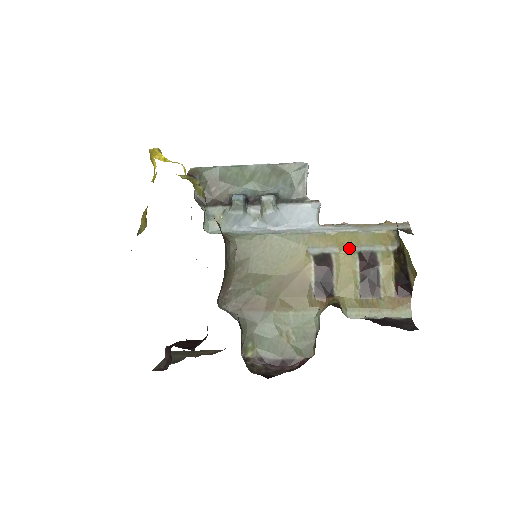
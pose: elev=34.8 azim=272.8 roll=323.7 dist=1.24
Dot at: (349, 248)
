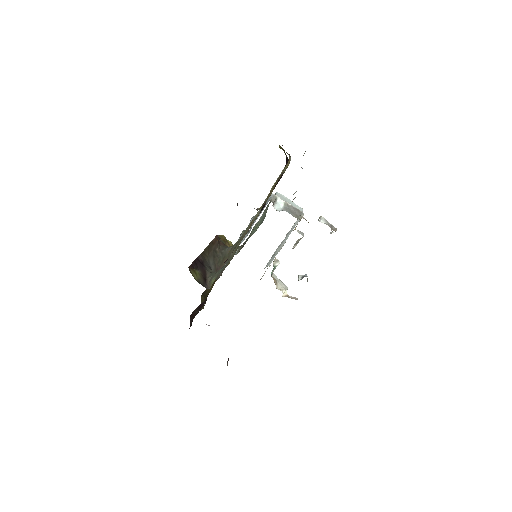
Dot at: occluded
